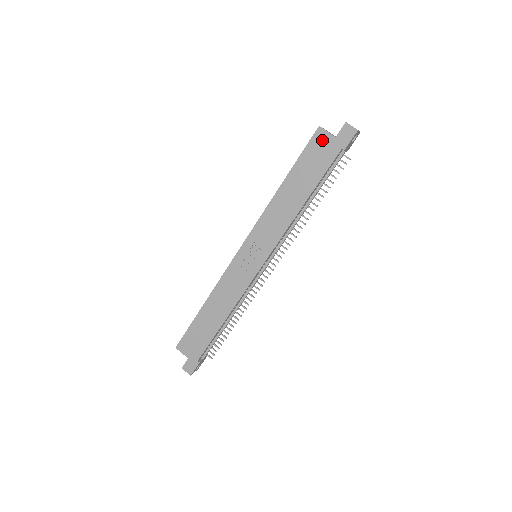
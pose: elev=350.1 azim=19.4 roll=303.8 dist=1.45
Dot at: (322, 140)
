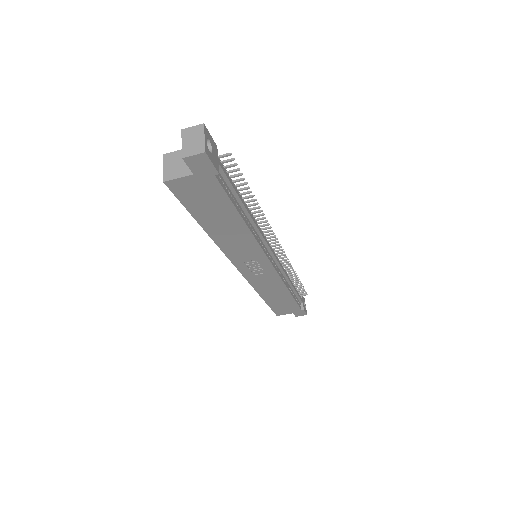
Dot at: (185, 186)
